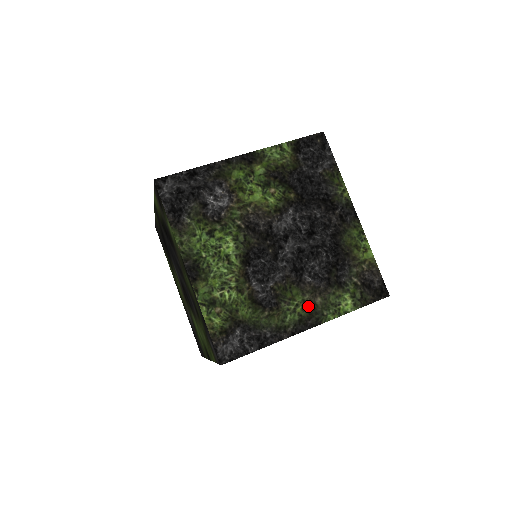
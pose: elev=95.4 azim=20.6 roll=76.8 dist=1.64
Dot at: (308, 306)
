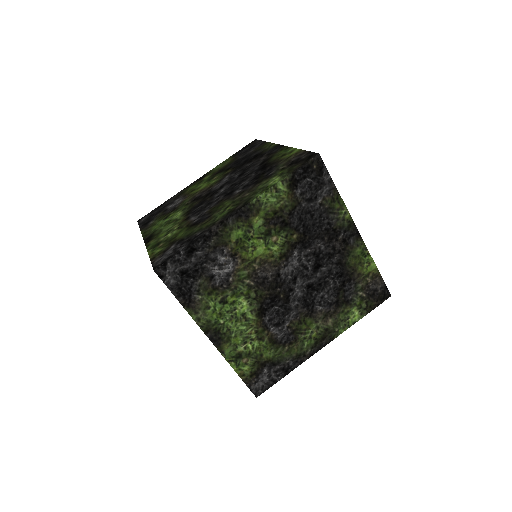
Dot at: (321, 329)
